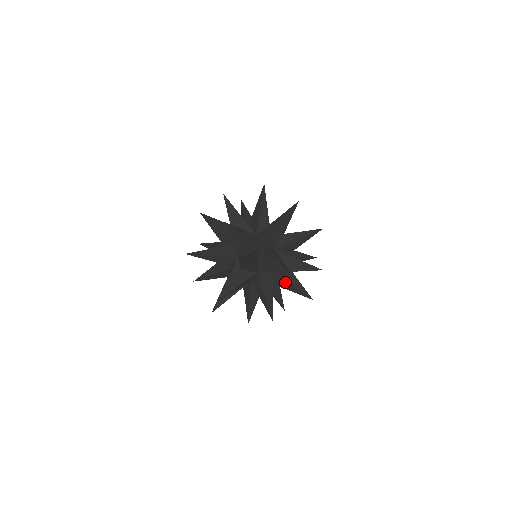
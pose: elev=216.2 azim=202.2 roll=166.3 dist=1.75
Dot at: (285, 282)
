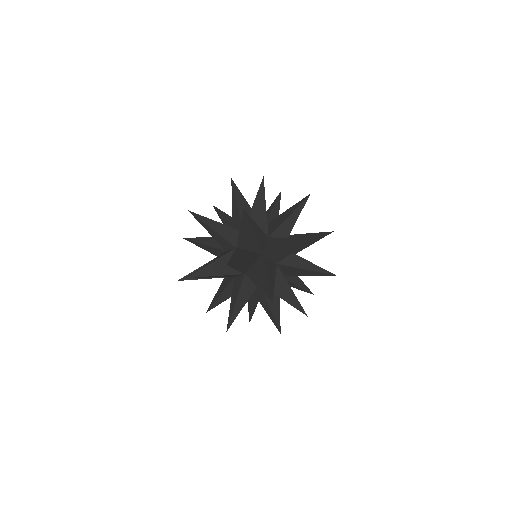
Dot at: (266, 300)
